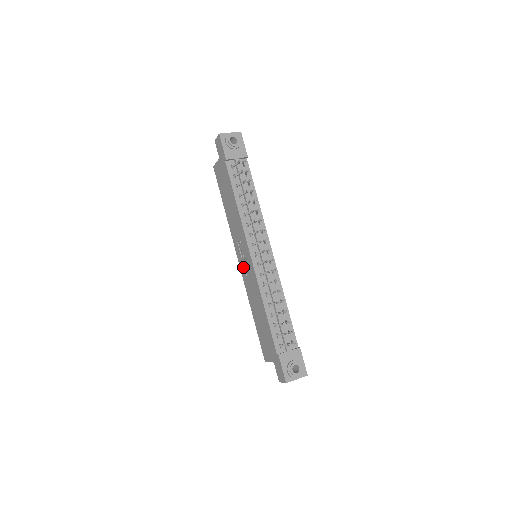
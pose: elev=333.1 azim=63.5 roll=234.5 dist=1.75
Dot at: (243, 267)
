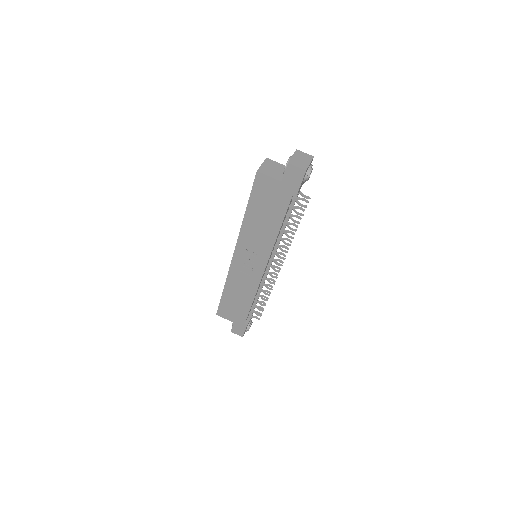
Dot at: (240, 264)
